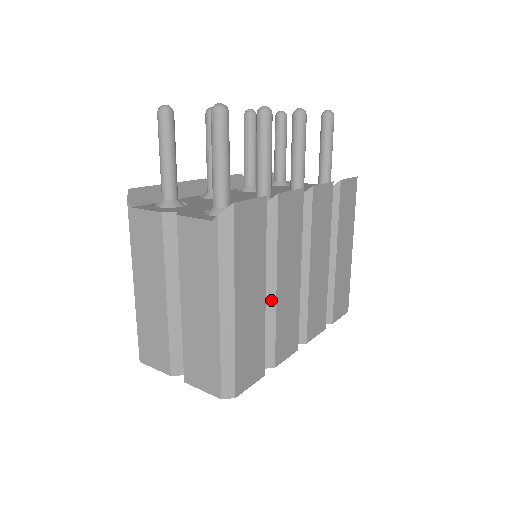
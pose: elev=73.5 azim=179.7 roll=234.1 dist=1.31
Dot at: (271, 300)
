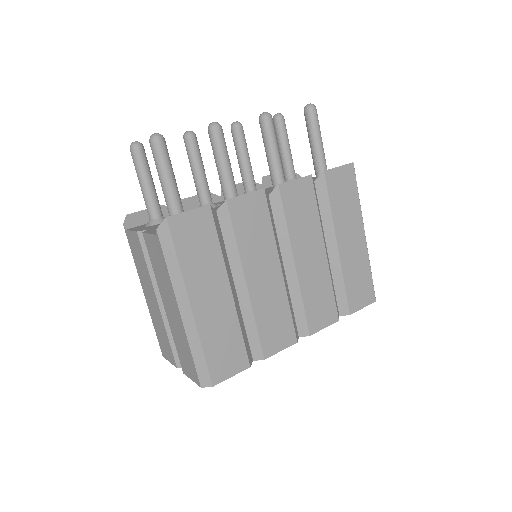
Dot at: (245, 297)
